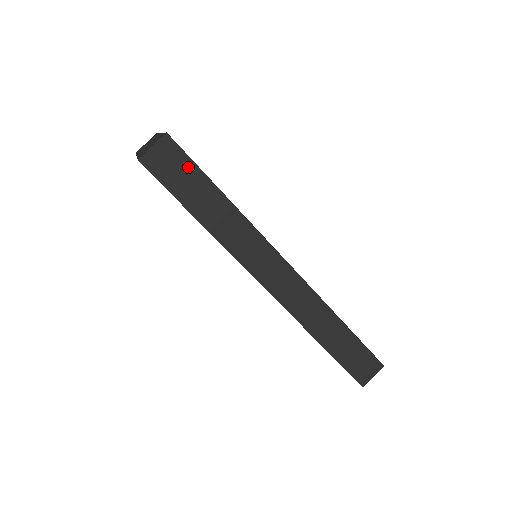
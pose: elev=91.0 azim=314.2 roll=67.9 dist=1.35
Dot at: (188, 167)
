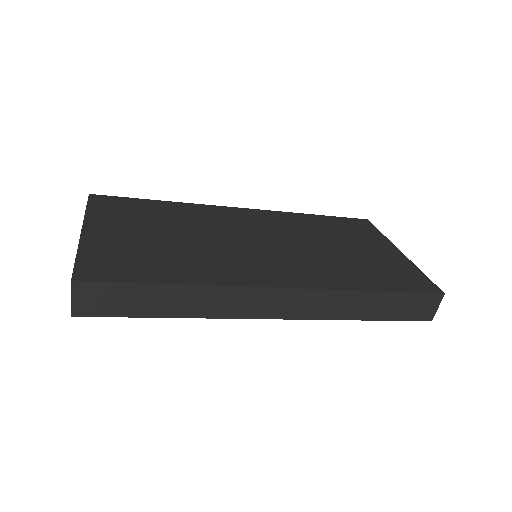
Dot at: (116, 289)
